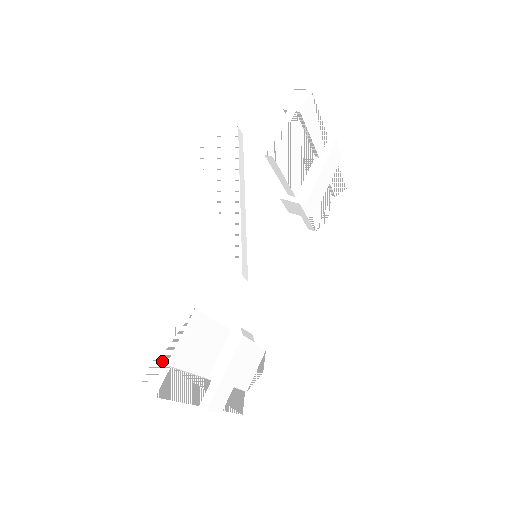
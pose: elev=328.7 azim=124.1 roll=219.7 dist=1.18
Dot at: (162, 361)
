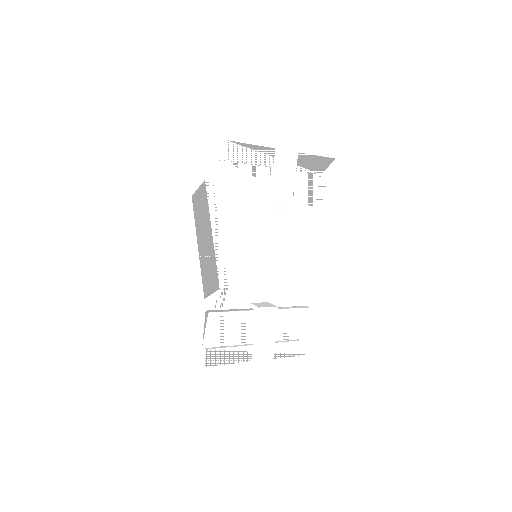
Dot at: (203, 346)
